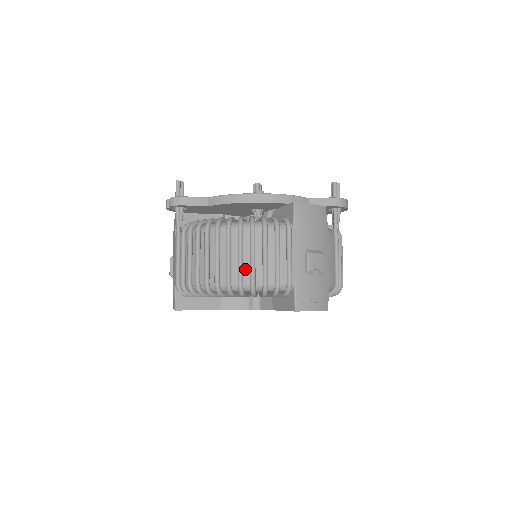
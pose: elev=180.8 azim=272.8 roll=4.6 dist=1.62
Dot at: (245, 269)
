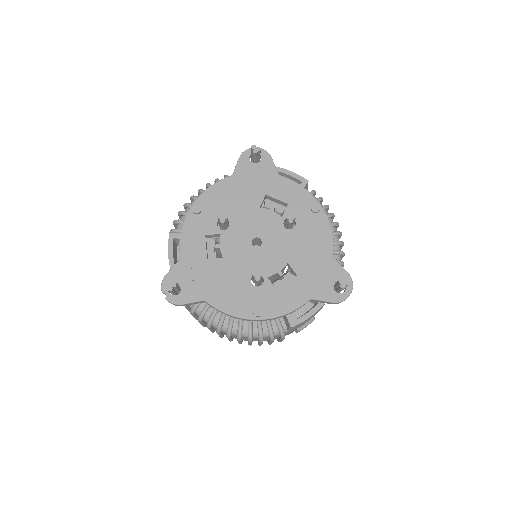
Dot at: occluded
